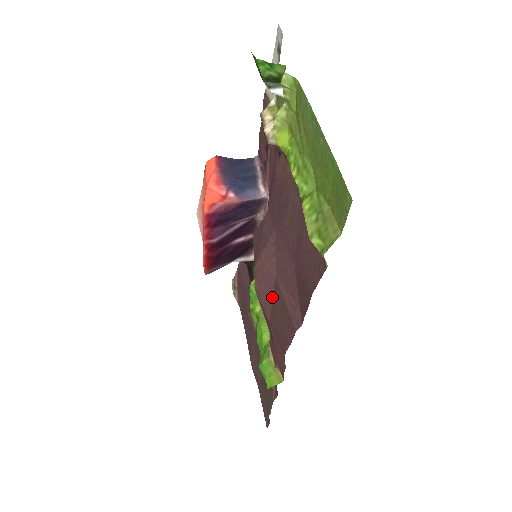
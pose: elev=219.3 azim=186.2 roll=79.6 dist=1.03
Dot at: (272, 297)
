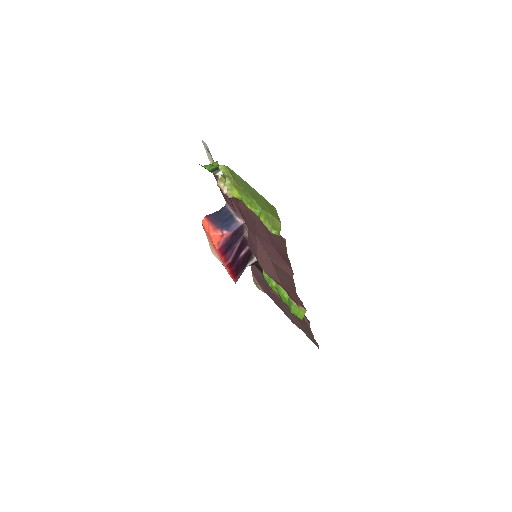
Dot at: (275, 271)
